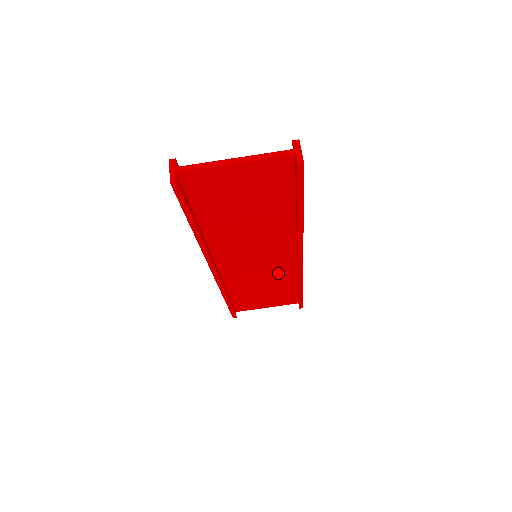
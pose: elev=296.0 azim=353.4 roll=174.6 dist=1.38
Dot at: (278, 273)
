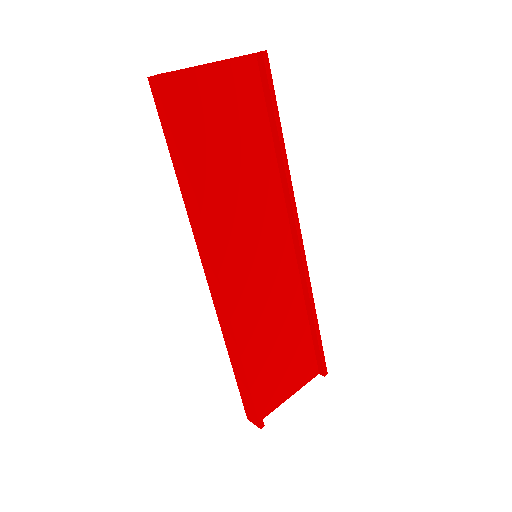
Dot at: (284, 293)
